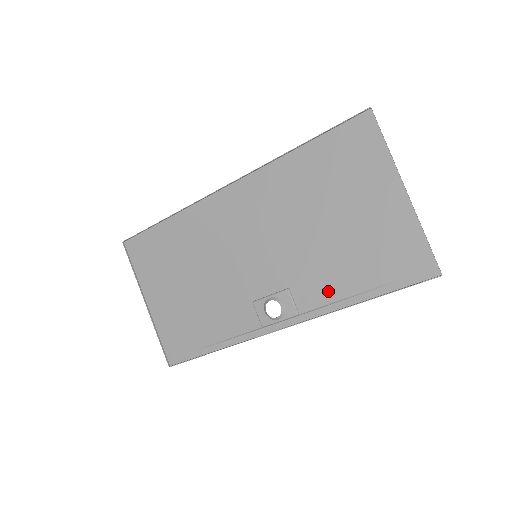
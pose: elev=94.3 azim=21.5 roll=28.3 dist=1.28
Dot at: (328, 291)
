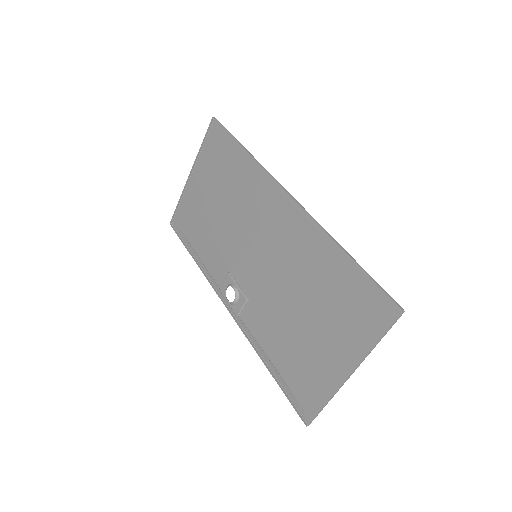
Dot at: (261, 334)
